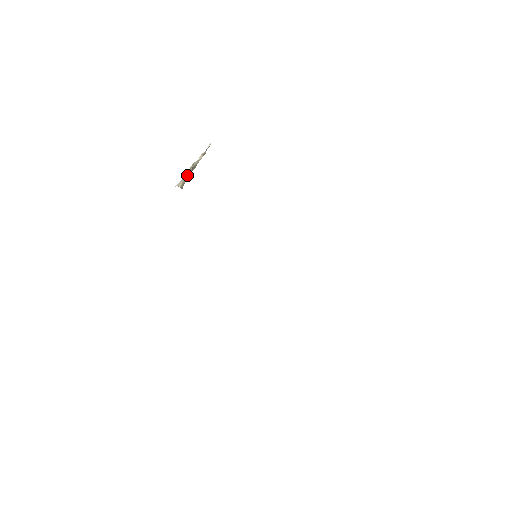
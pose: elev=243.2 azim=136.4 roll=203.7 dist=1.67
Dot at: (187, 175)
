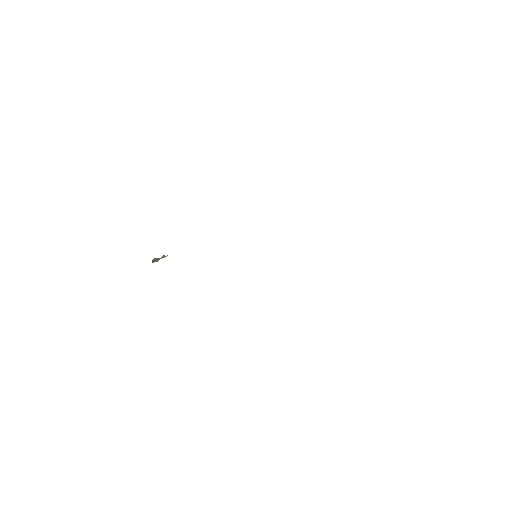
Dot at: occluded
